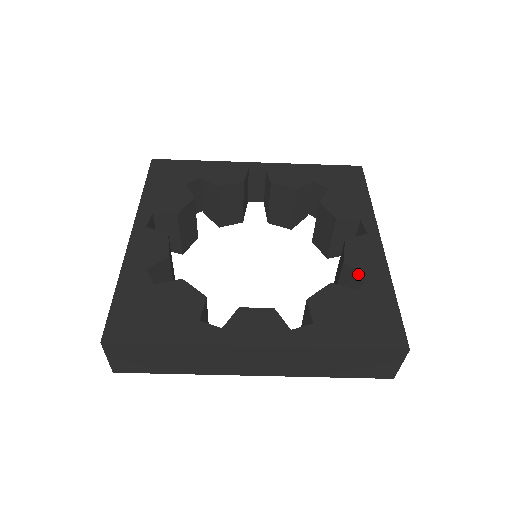
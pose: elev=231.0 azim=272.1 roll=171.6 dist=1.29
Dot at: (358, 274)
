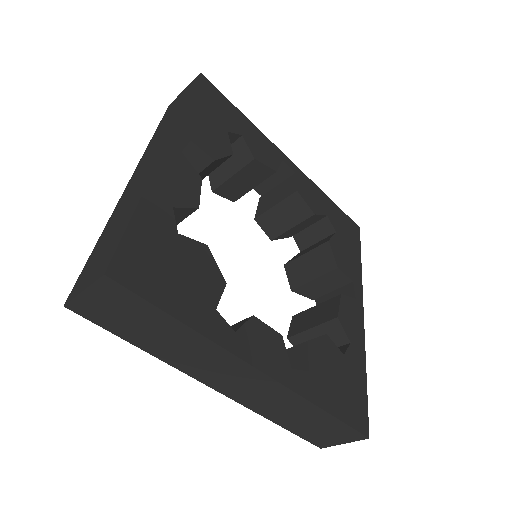
Dot at: (343, 336)
